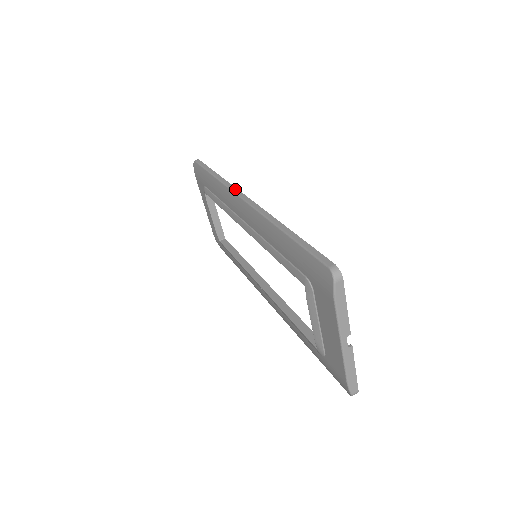
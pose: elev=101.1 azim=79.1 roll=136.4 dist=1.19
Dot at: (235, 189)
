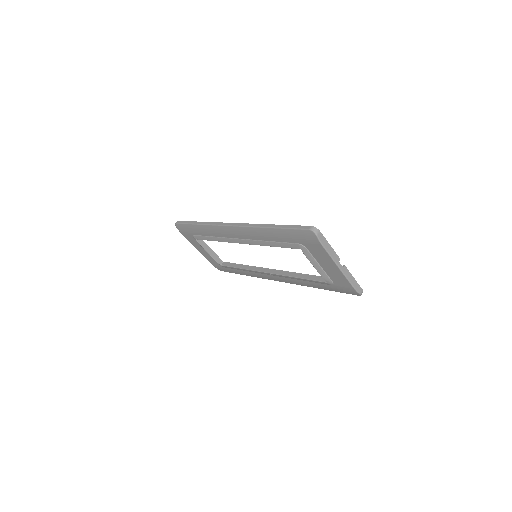
Dot at: (220, 223)
